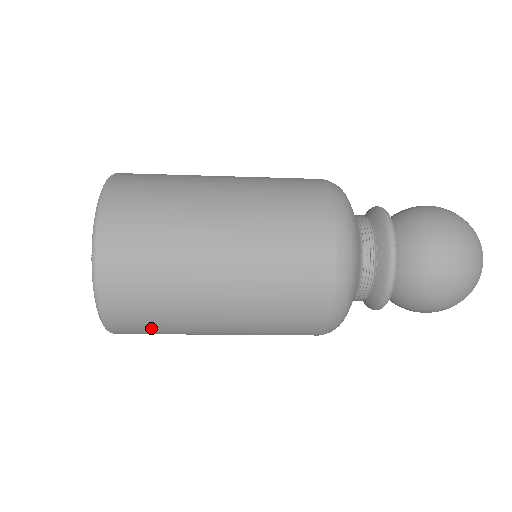
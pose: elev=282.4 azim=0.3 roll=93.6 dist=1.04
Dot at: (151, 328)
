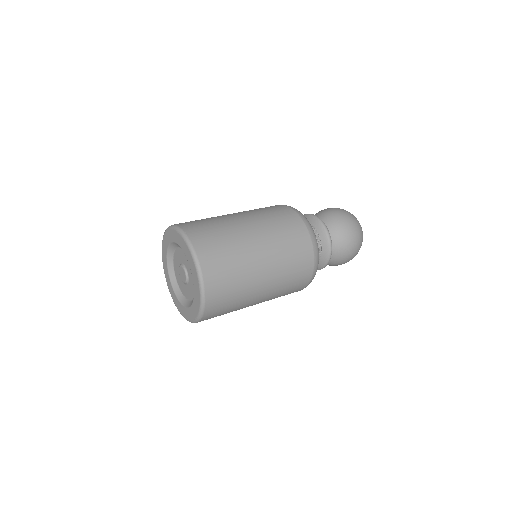
Dot at: occluded
